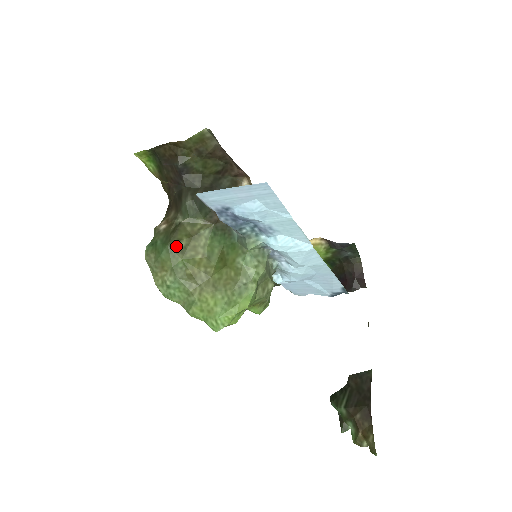
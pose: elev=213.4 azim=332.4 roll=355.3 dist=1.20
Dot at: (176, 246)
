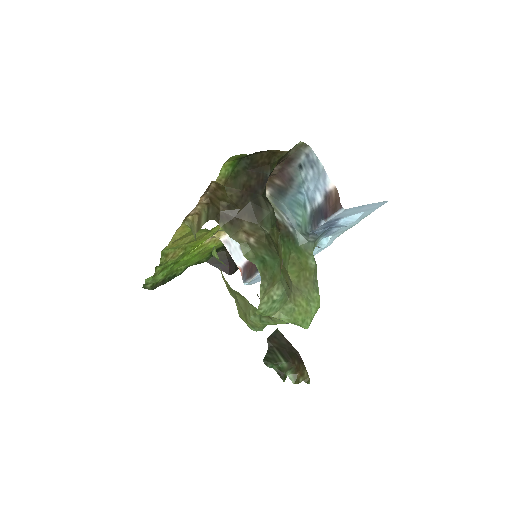
Dot at: occluded
